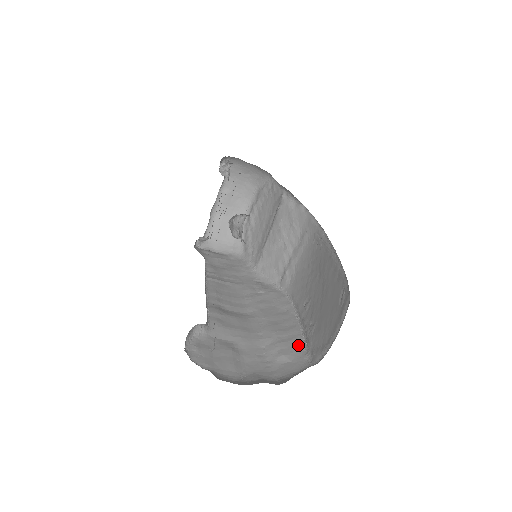
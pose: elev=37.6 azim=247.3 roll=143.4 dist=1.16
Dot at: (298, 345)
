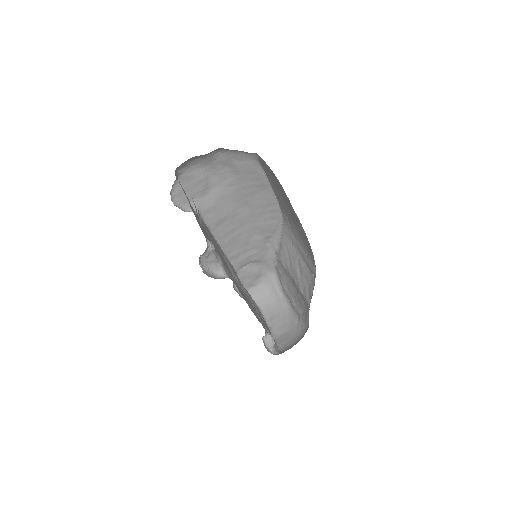
Dot at: occluded
